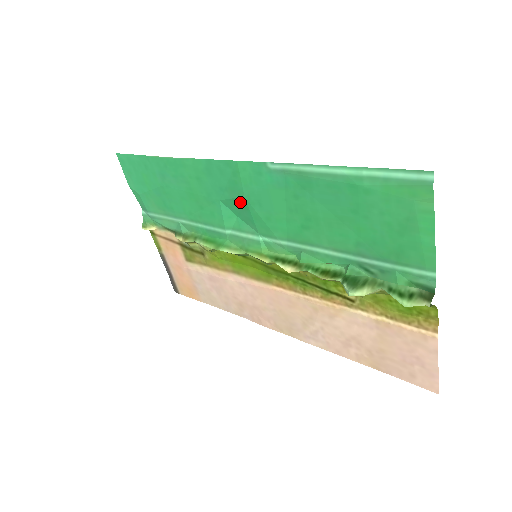
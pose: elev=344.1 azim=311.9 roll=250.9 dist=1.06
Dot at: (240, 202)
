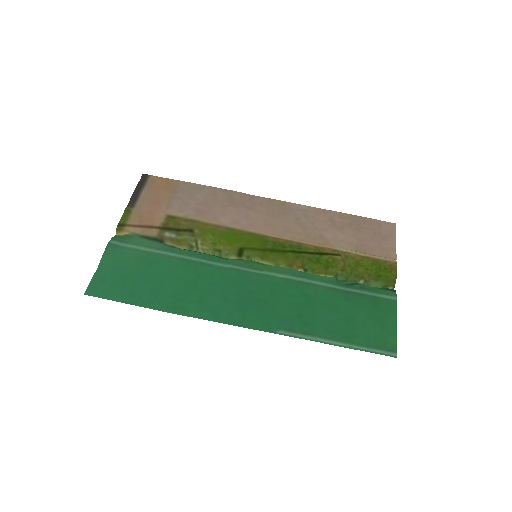
Dot at: (246, 296)
